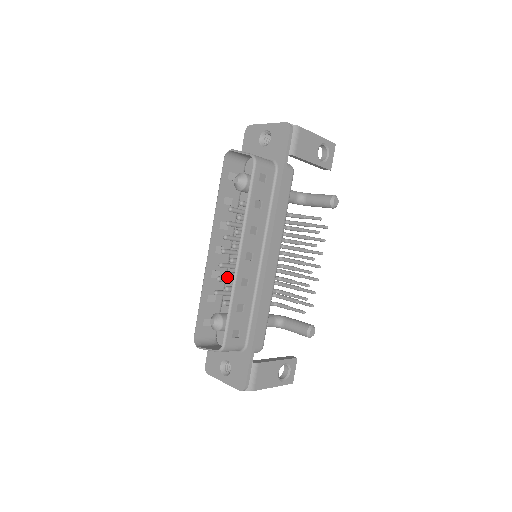
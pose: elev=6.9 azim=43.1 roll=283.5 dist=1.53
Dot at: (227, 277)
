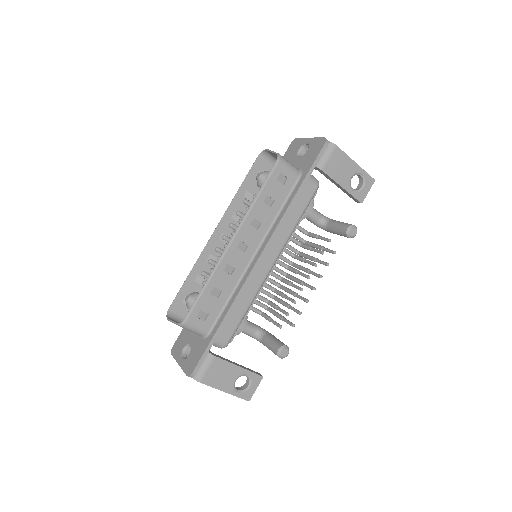
Dot at: occluded
